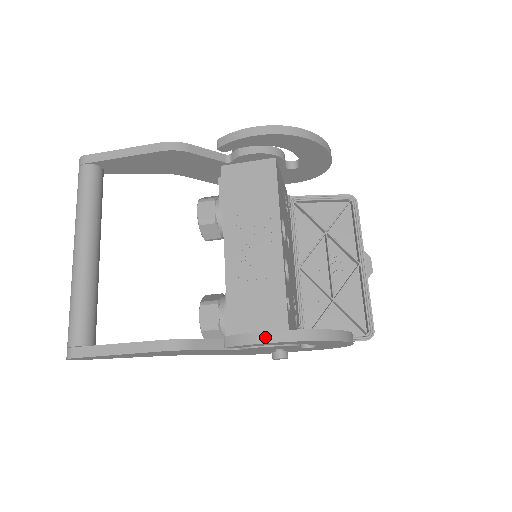
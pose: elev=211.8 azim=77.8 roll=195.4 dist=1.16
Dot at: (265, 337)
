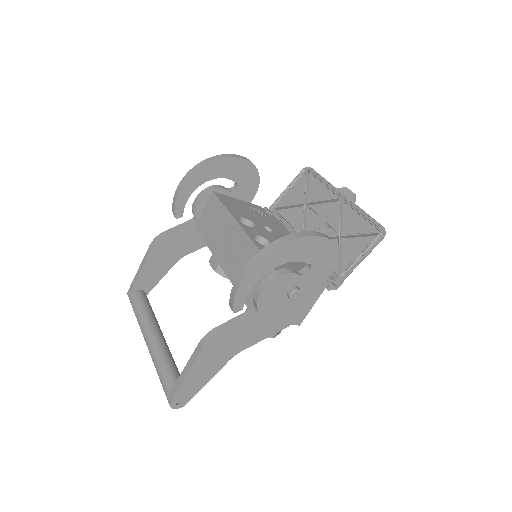
Dot at: (239, 279)
